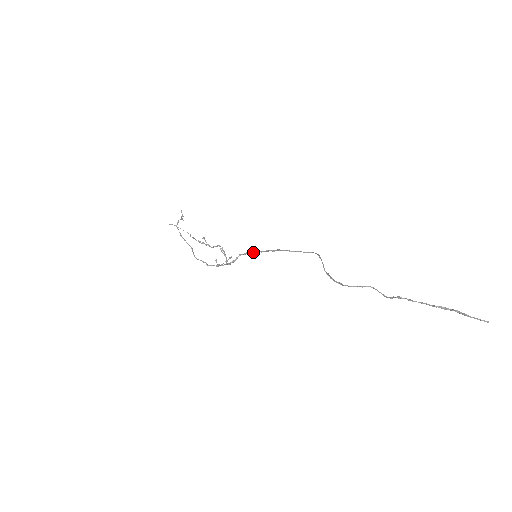
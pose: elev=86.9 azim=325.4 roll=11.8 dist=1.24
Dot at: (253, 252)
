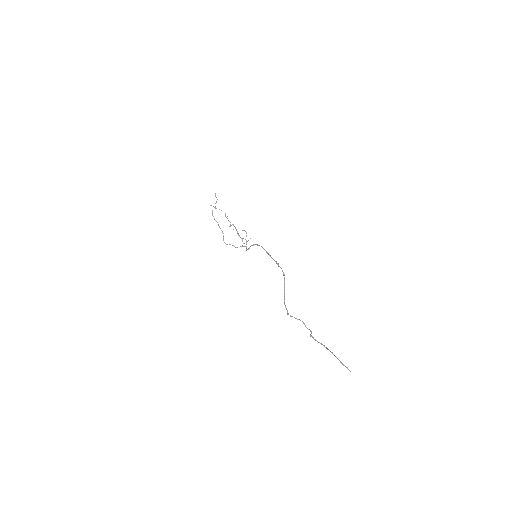
Dot at: (258, 245)
